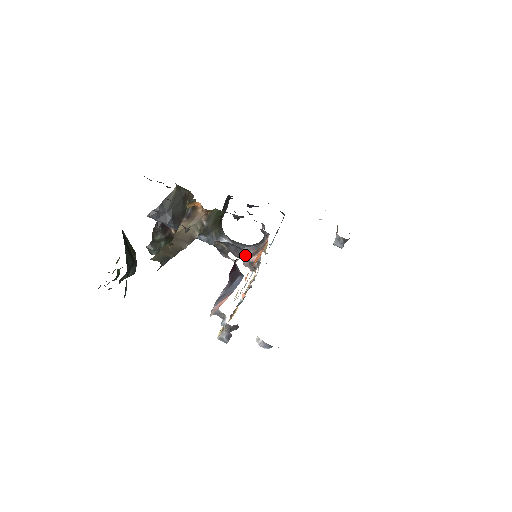
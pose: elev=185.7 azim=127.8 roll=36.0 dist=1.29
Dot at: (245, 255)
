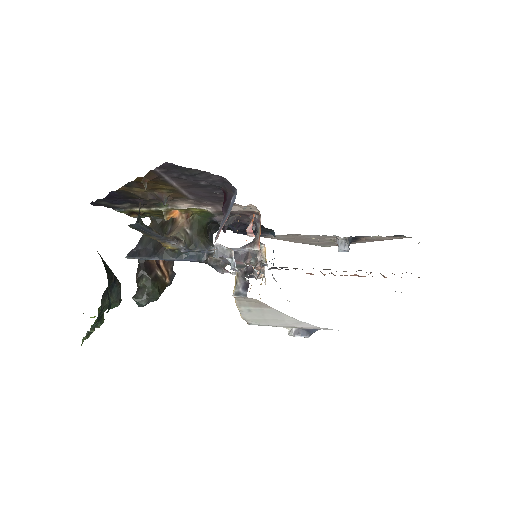
Dot at: (243, 258)
